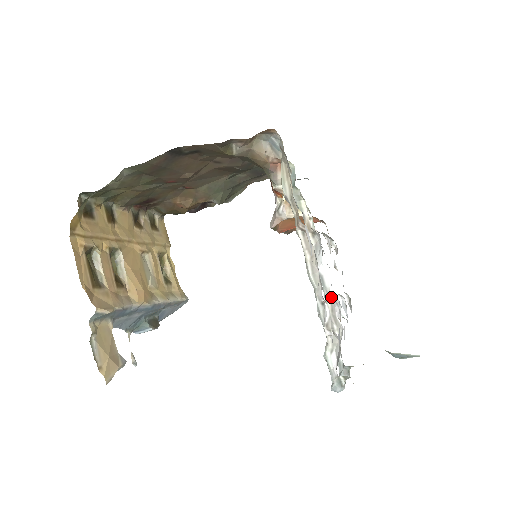
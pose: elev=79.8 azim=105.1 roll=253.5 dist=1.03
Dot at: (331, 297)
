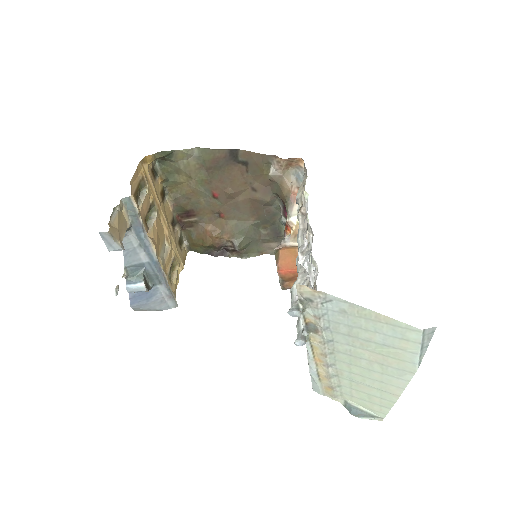
Dot at: (309, 273)
